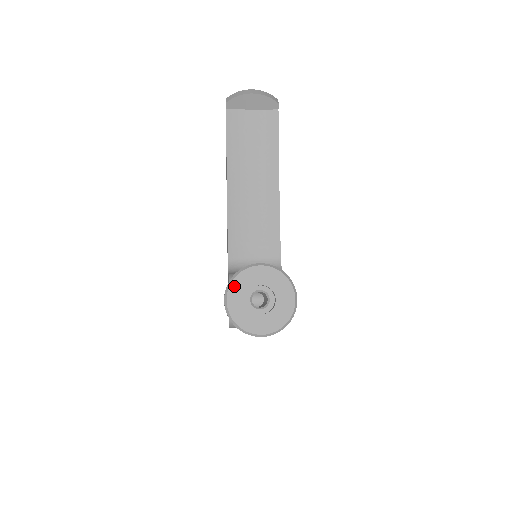
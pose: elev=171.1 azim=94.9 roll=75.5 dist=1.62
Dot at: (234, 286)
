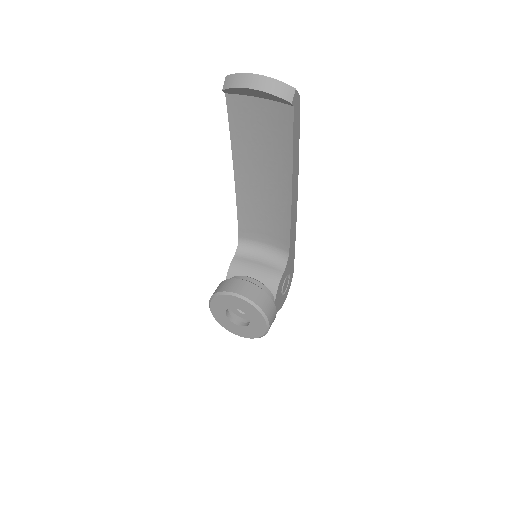
Dot at: (215, 301)
